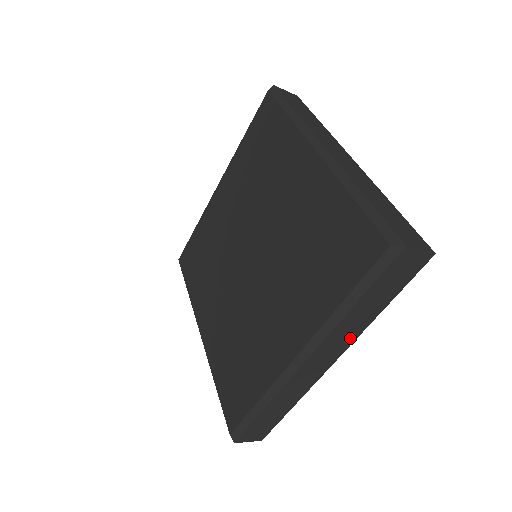
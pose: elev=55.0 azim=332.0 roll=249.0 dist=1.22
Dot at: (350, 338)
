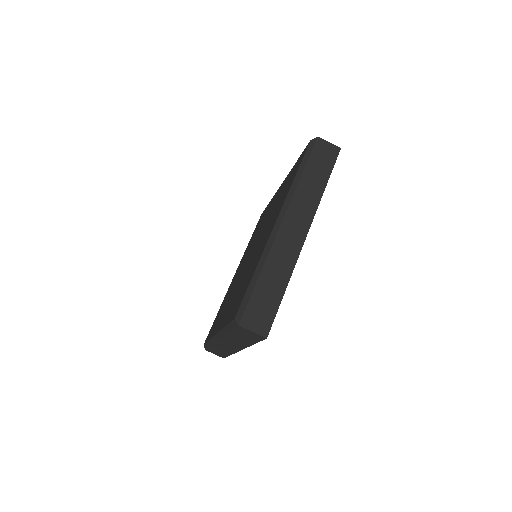
Dot at: (311, 208)
